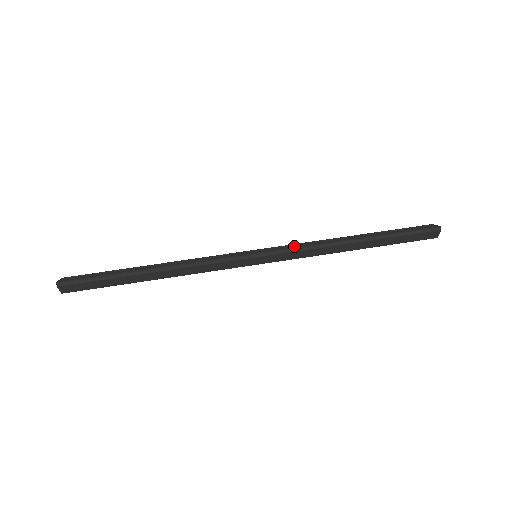
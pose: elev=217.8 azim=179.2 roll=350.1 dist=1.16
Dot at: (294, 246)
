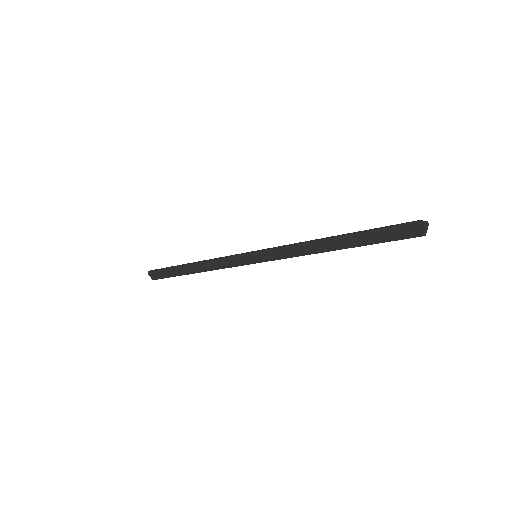
Dot at: occluded
